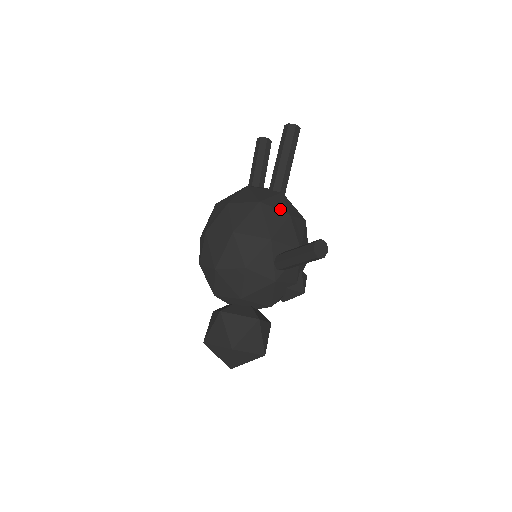
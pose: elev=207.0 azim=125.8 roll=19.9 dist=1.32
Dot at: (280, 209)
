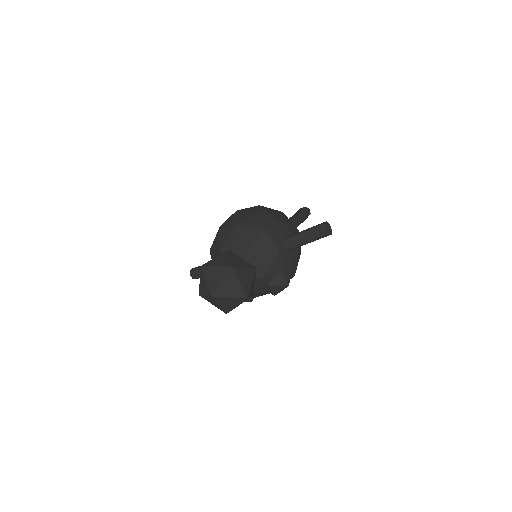
Dot at: (293, 224)
